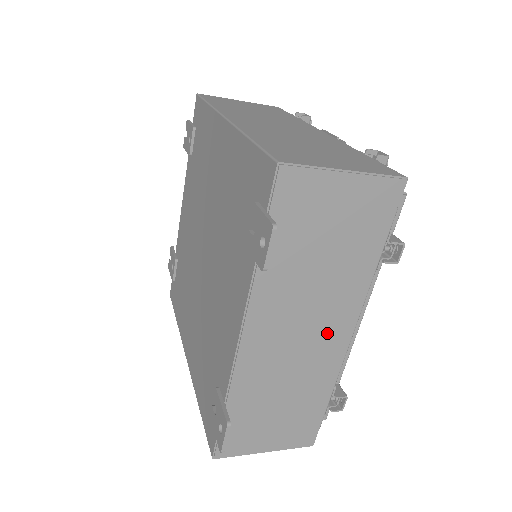
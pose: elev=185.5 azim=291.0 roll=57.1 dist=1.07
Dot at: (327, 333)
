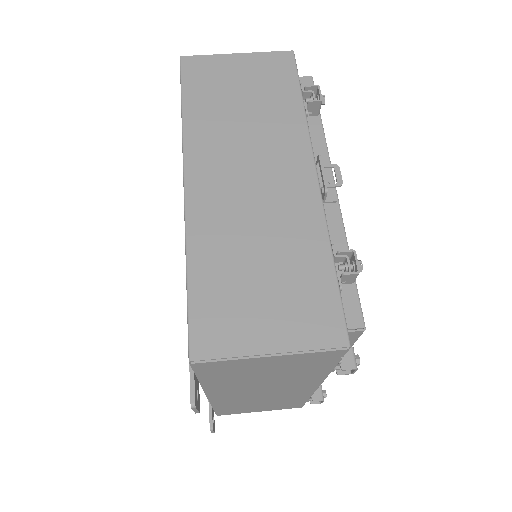
Dot at: (291, 389)
